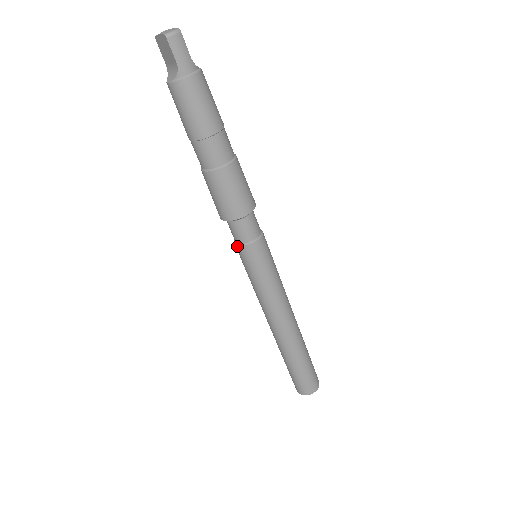
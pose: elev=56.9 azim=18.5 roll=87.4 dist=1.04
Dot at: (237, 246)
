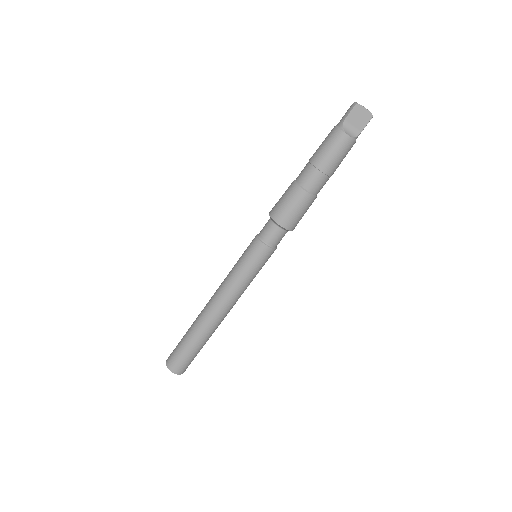
Dot at: (268, 247)
